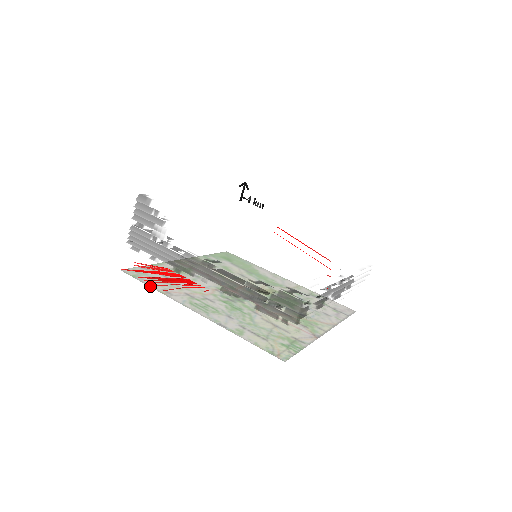
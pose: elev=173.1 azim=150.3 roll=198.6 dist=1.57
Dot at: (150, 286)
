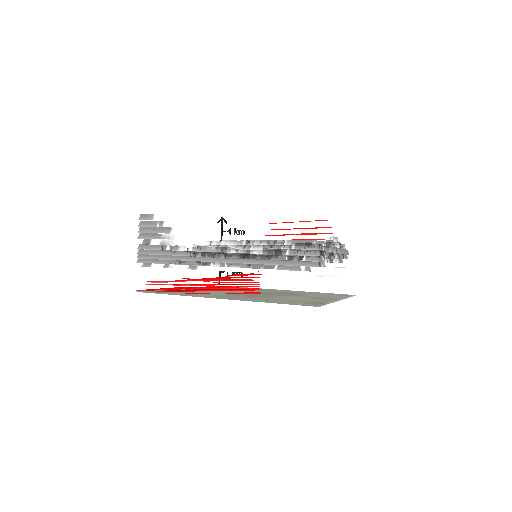
Dot at: (168, 294)
